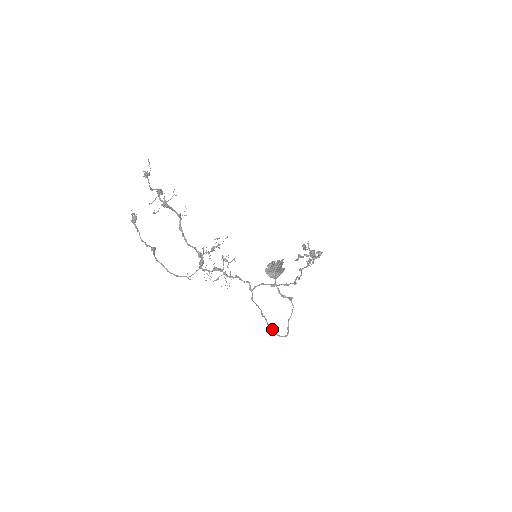
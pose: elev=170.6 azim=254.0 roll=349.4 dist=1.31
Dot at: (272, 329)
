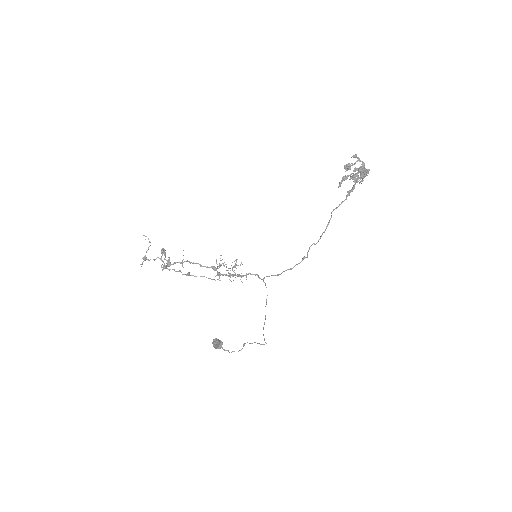
Dot at: occluded
